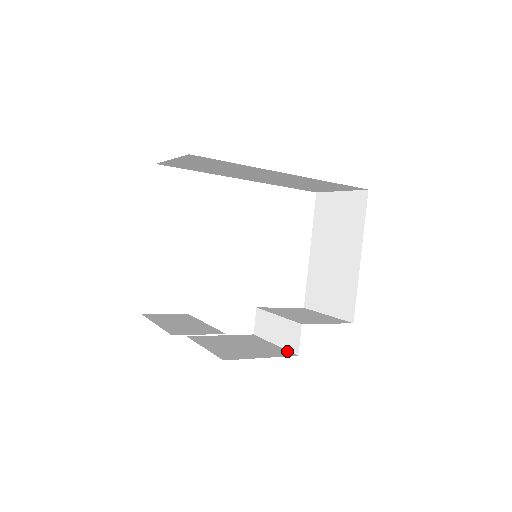
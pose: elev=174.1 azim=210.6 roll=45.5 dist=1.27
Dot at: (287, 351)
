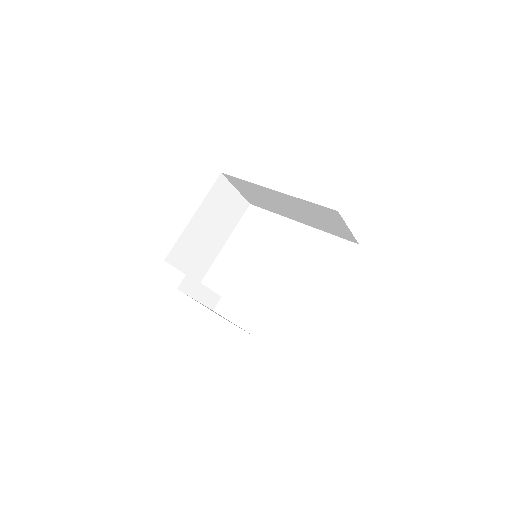
Dot at: occluded
